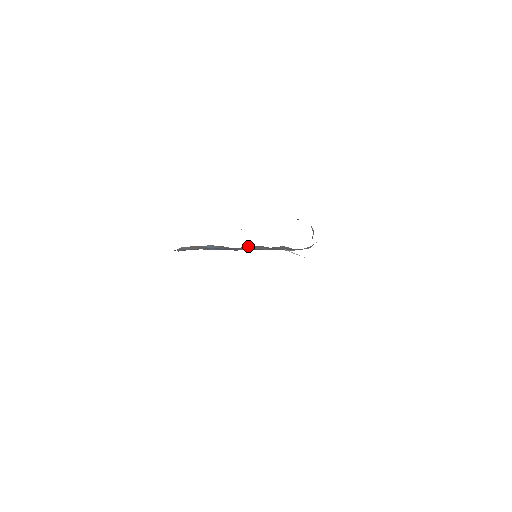
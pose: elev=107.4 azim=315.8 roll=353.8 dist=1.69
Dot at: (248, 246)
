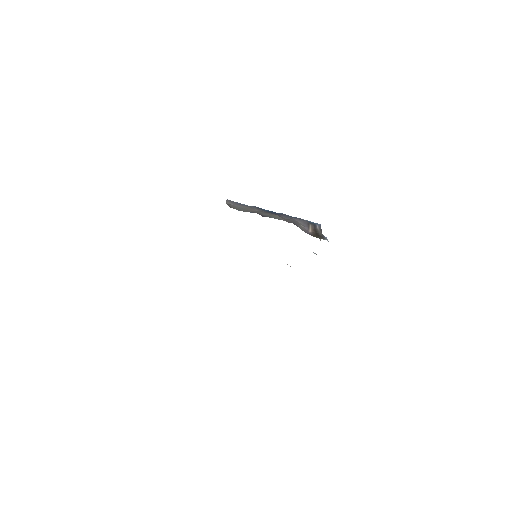
Dot at: occluded
